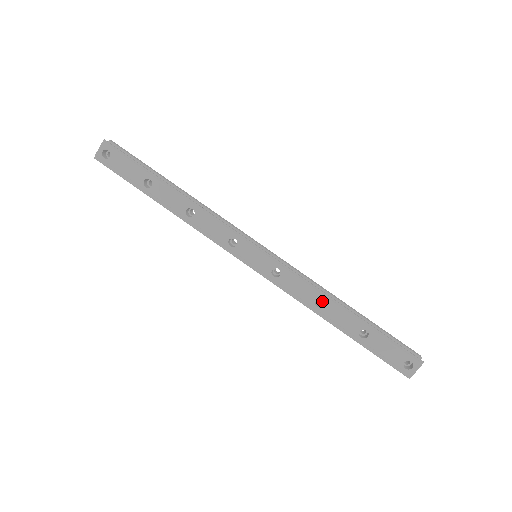
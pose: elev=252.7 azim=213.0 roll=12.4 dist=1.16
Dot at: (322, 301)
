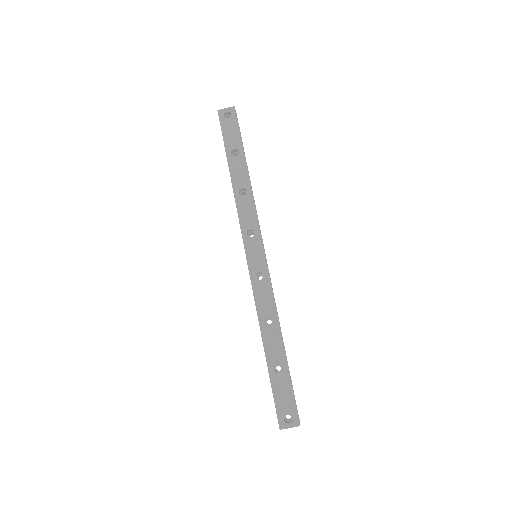
Dot at: (270, 324)
